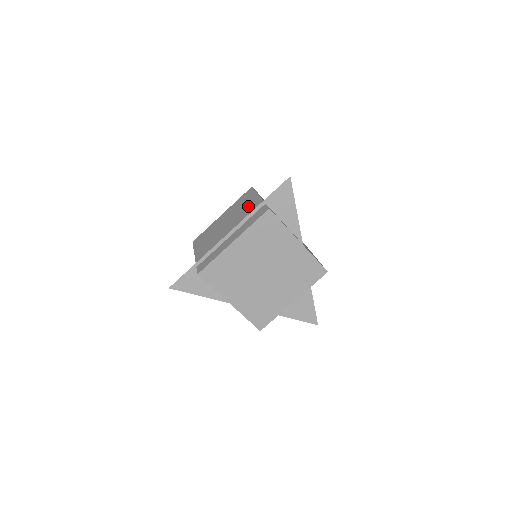
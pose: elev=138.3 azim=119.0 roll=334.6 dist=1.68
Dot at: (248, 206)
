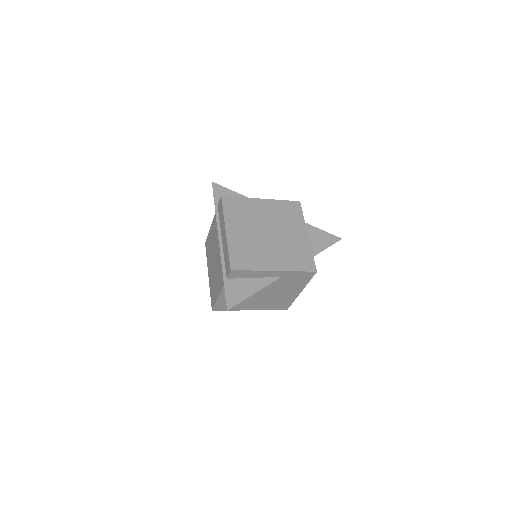
Dot at: (213, 233)
